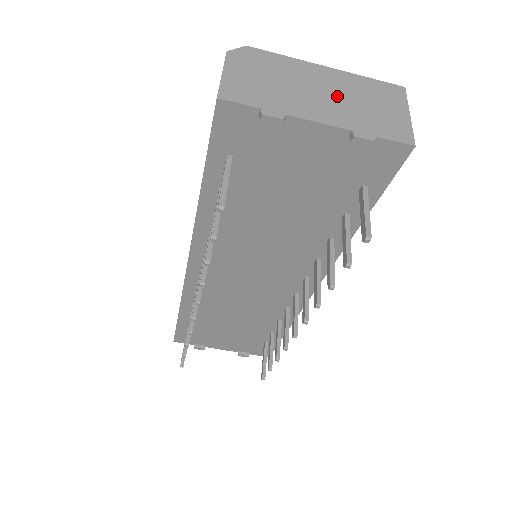
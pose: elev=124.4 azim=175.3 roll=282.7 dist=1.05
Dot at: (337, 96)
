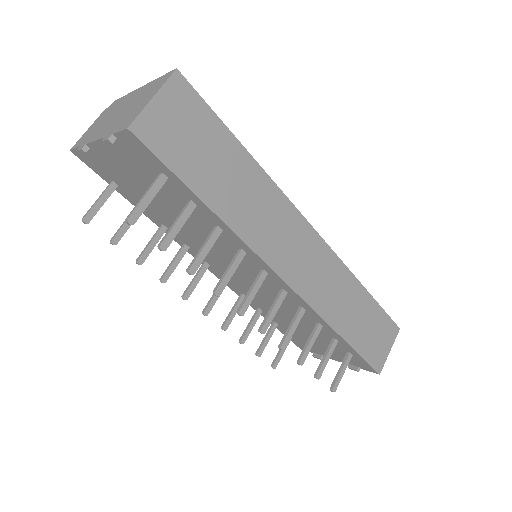
Dot at: (123, 111)
